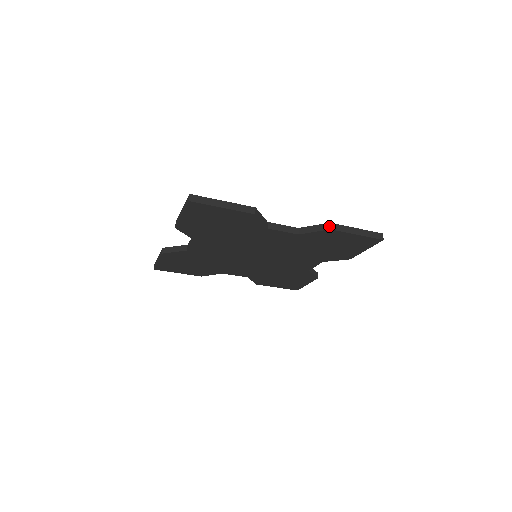
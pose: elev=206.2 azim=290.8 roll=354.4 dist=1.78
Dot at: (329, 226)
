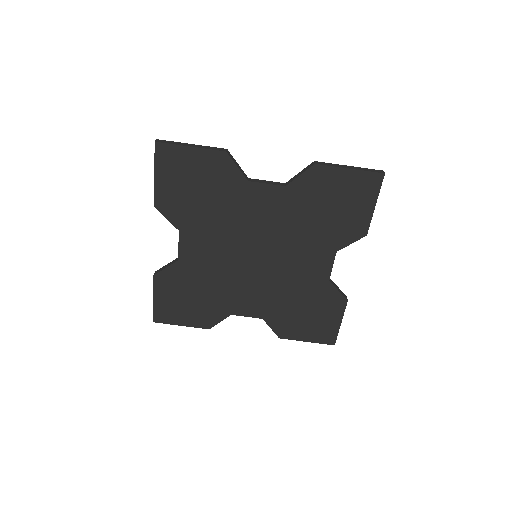
Dot at: (314, 163)
